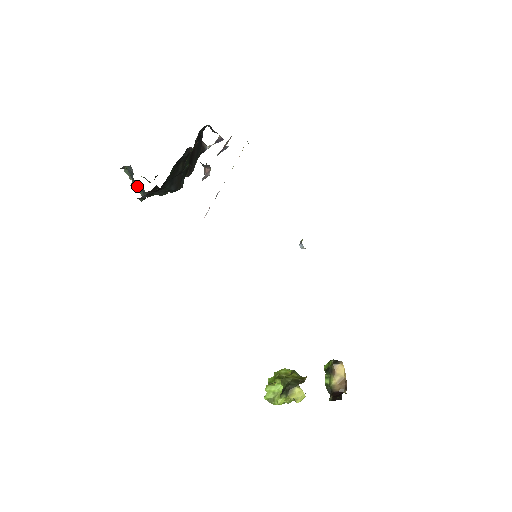
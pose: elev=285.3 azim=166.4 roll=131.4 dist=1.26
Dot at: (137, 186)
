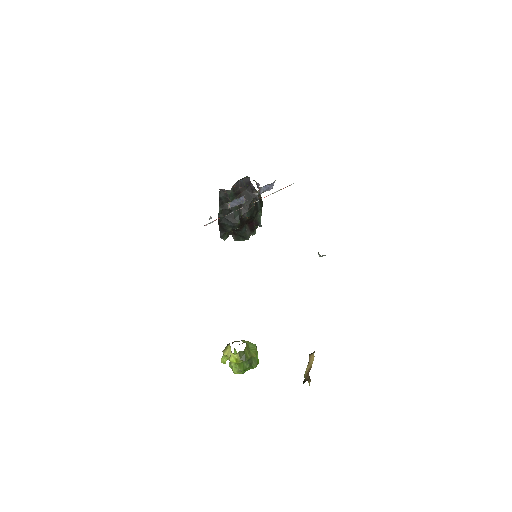
Dot at: occluded
